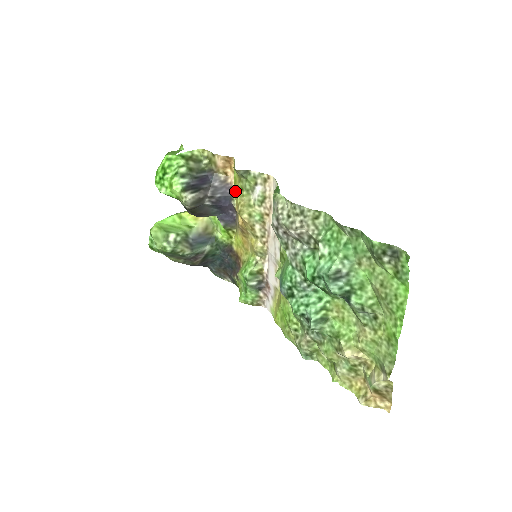
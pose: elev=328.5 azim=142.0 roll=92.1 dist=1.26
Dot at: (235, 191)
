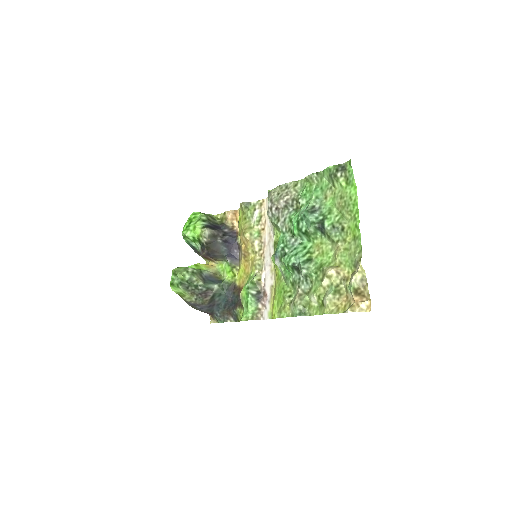
Dot at: (239, 231)
